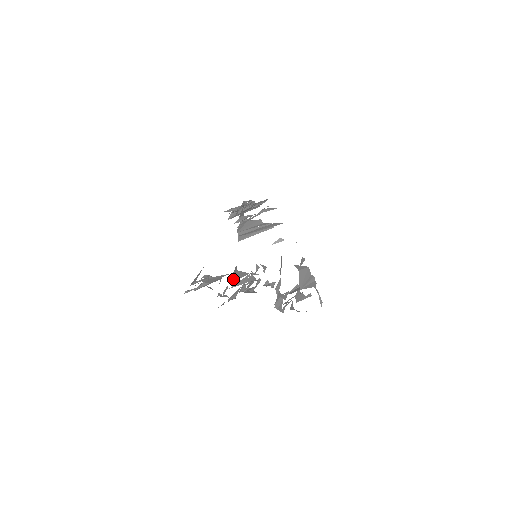
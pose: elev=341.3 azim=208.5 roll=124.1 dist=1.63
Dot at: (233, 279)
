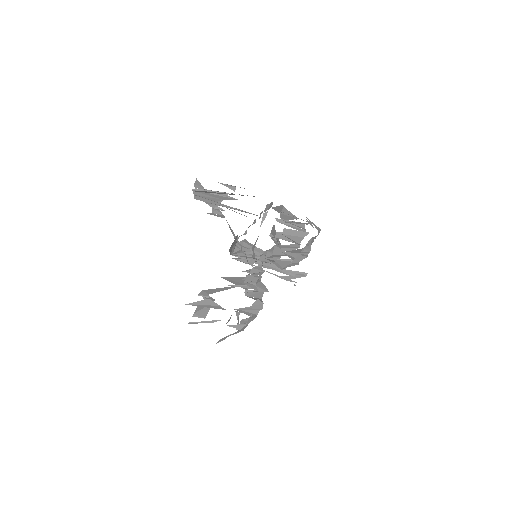
Dot at: (233, 282)
